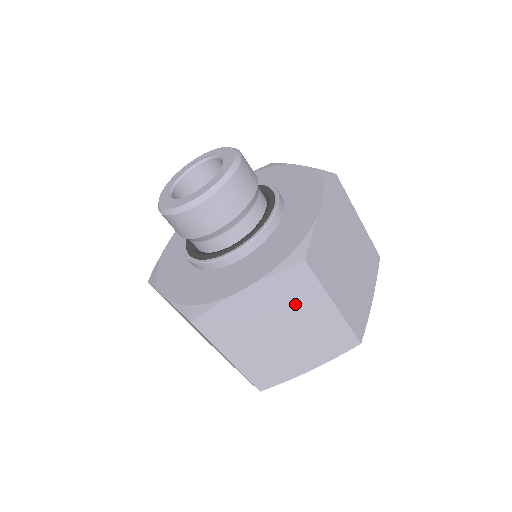
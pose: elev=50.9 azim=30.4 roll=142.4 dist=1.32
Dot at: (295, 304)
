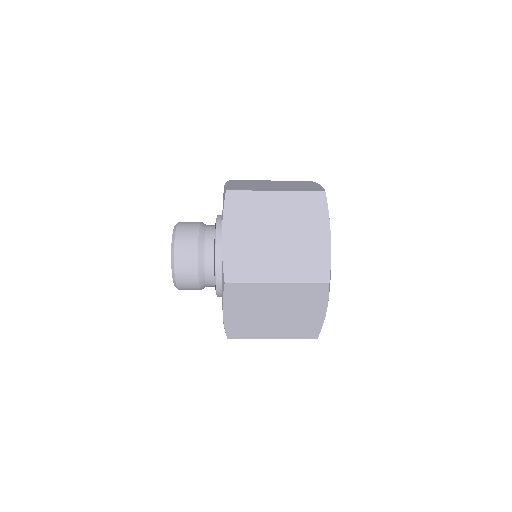
Dot at: (256, 299)
